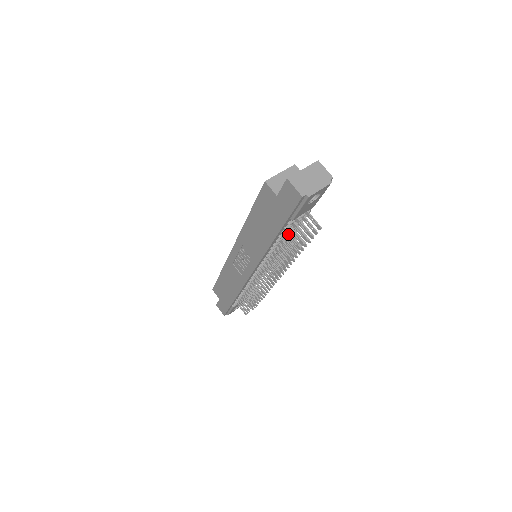
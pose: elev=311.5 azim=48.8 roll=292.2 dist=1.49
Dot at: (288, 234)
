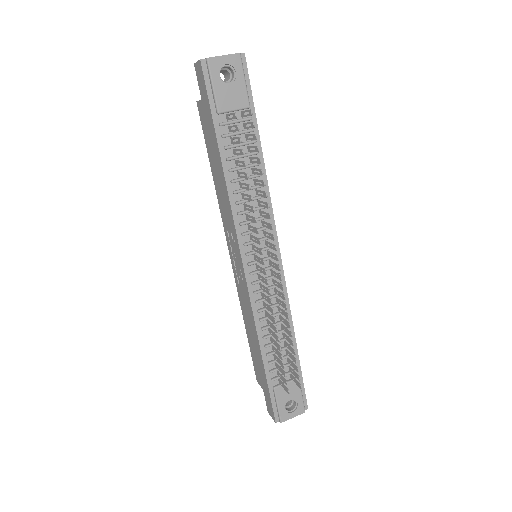
Dot at: (234, 151)
